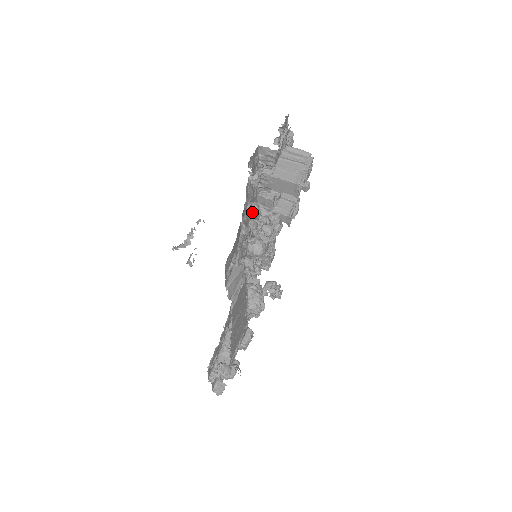
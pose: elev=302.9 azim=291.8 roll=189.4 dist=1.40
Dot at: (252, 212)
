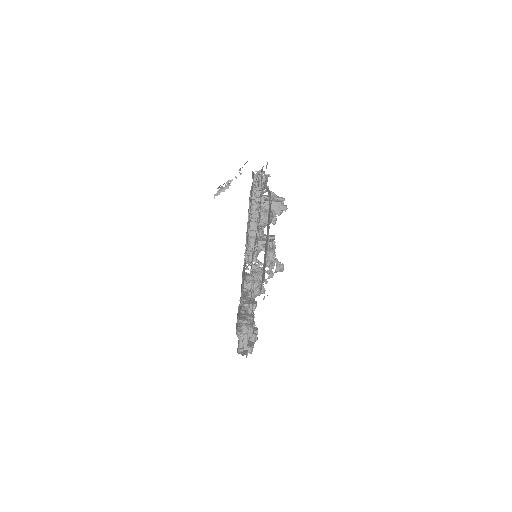
Dot at: (264, 182)
